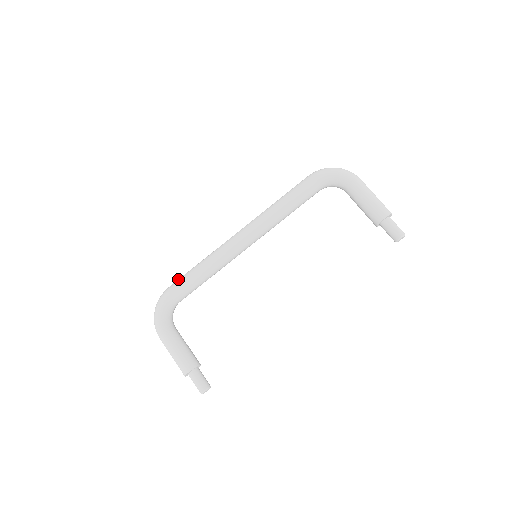
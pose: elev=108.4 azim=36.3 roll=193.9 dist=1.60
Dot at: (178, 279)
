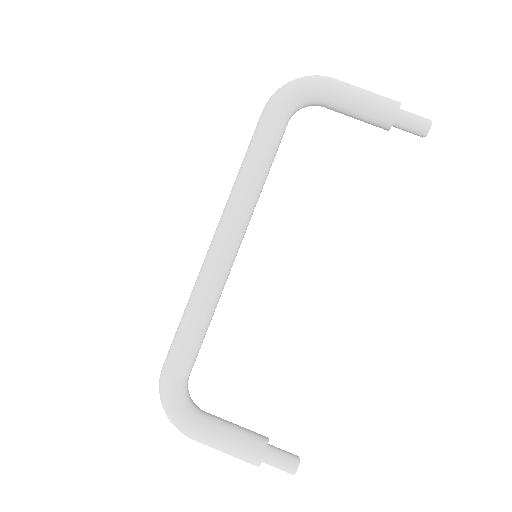
Dot at: occluded
